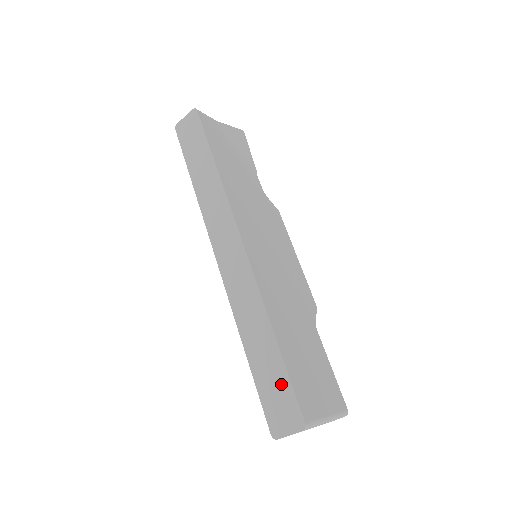
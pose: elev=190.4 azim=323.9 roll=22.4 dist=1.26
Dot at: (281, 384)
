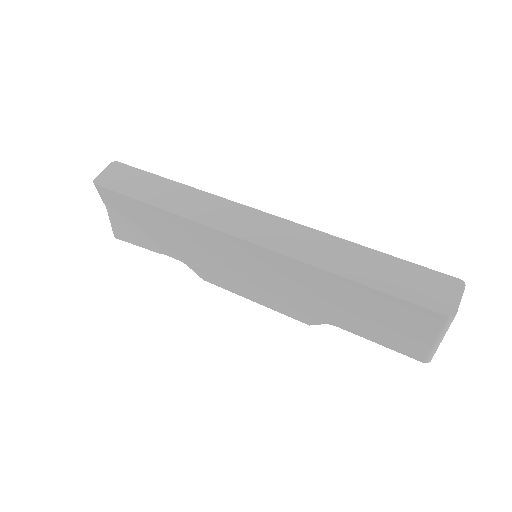
Dot at: (410, 272)
